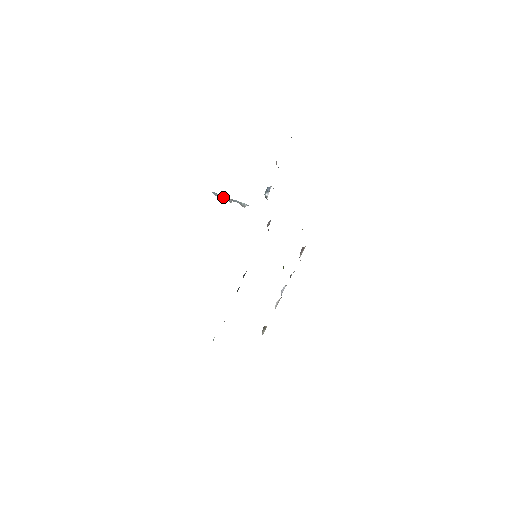
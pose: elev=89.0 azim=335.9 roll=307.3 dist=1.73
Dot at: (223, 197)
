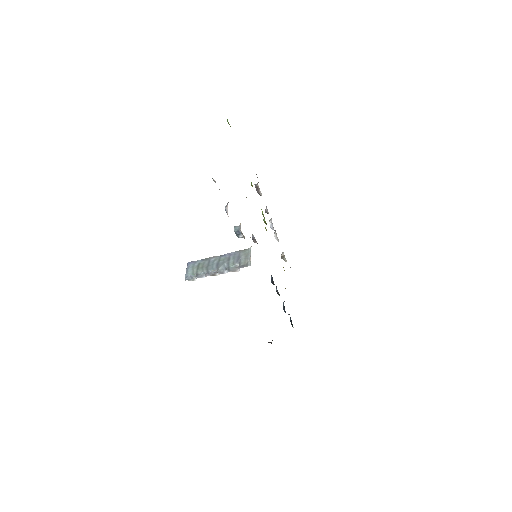
Dot at: (203, 274)
